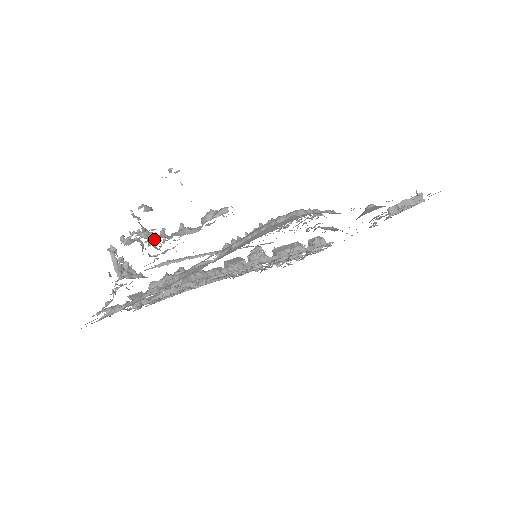
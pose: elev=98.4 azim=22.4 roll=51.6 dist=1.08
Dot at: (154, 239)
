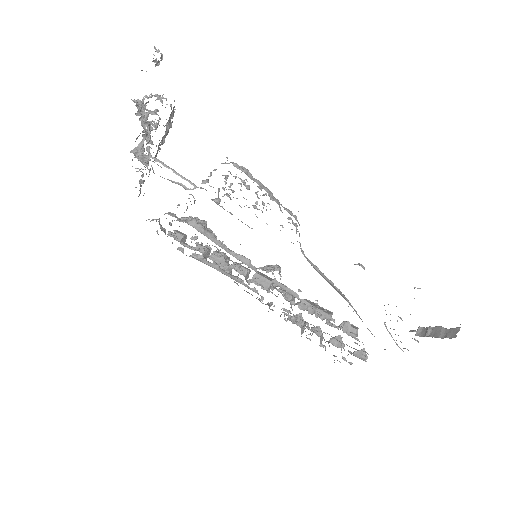
Dot at: (150, 123)
